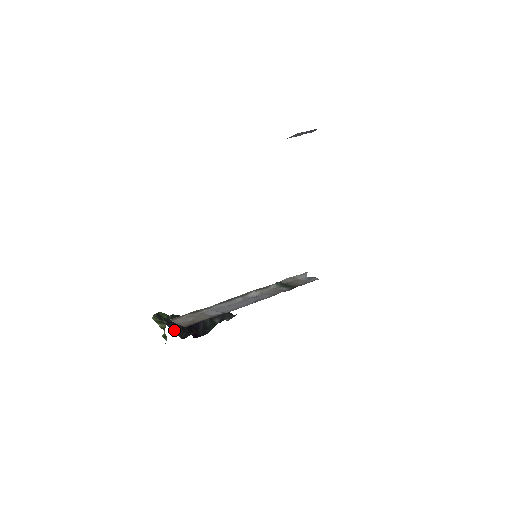
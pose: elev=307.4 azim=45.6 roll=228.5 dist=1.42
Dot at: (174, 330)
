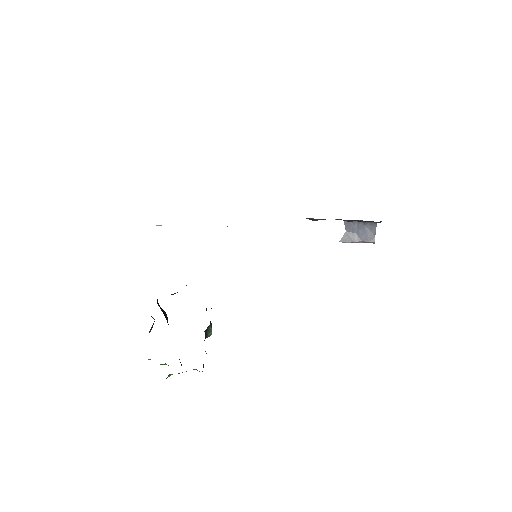
Dot at: occluded
